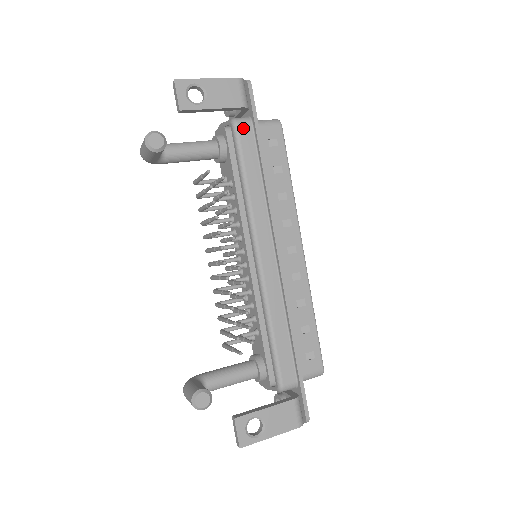
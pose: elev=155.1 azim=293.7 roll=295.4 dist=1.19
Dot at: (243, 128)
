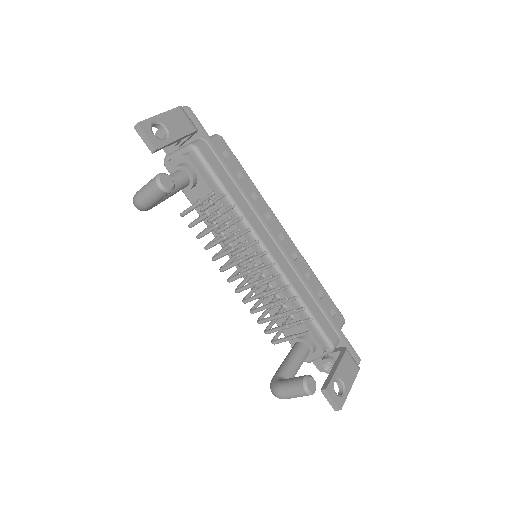
Dot at: (203, 149)
